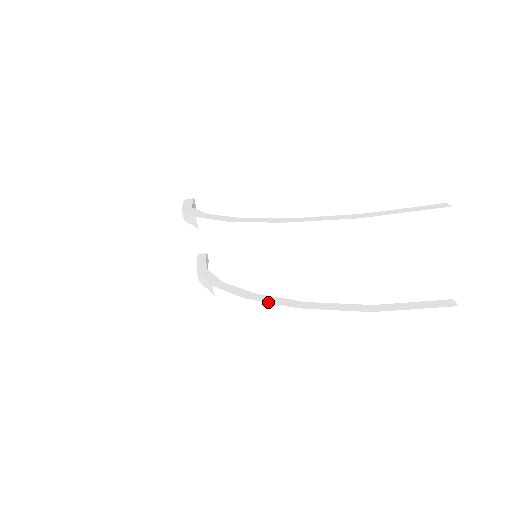
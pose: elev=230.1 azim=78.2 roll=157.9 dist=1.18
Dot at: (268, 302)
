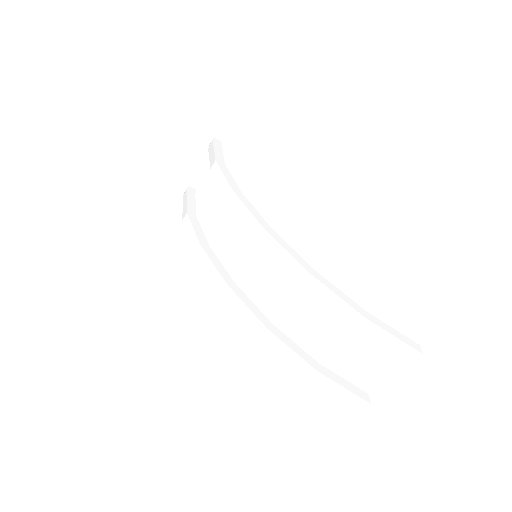
Dot at: (246, 304)
